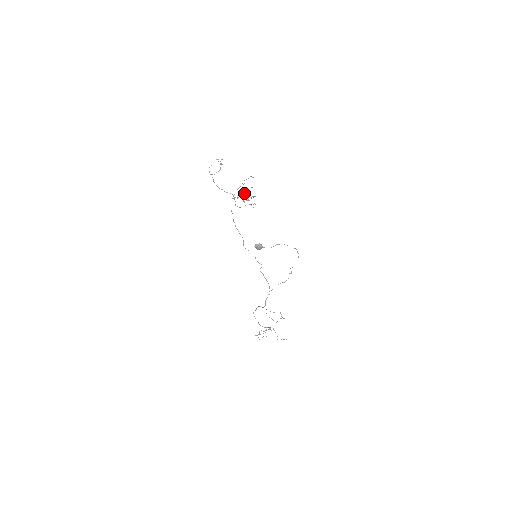
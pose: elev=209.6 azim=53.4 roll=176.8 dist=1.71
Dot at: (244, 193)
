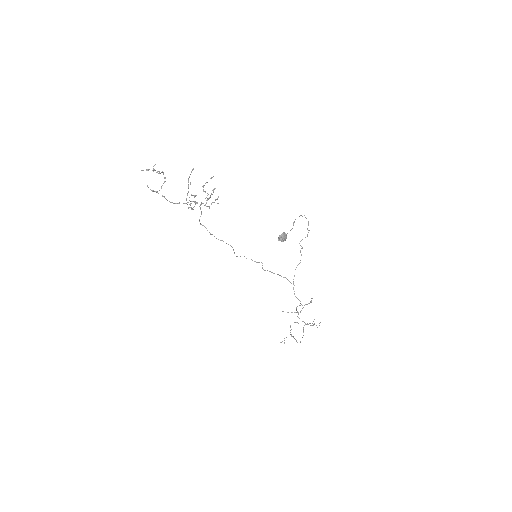
Dot at: (204, 191)
